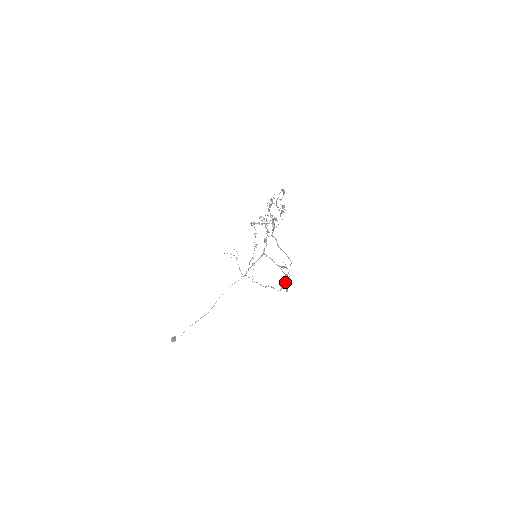
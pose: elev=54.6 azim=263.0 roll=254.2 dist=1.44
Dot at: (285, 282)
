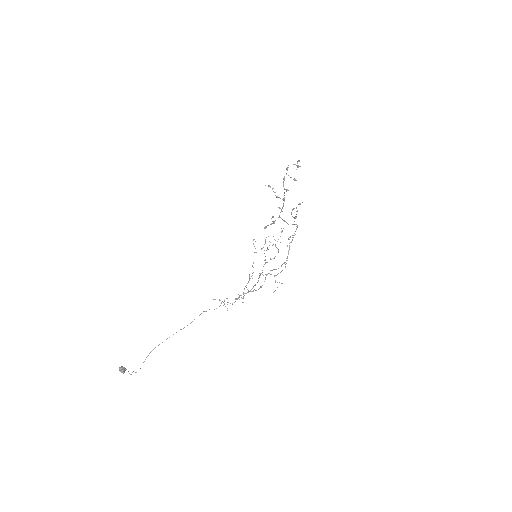
Dot at: occluded
